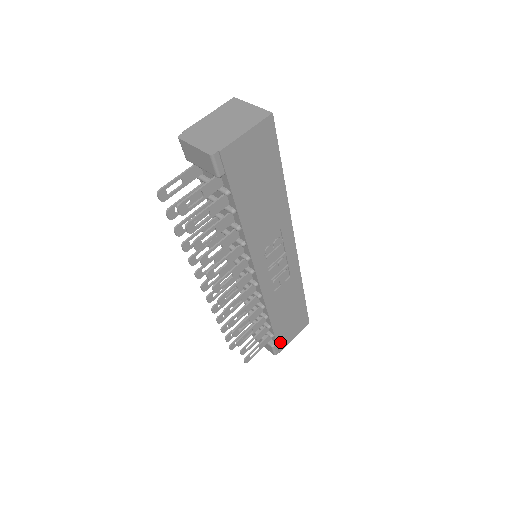
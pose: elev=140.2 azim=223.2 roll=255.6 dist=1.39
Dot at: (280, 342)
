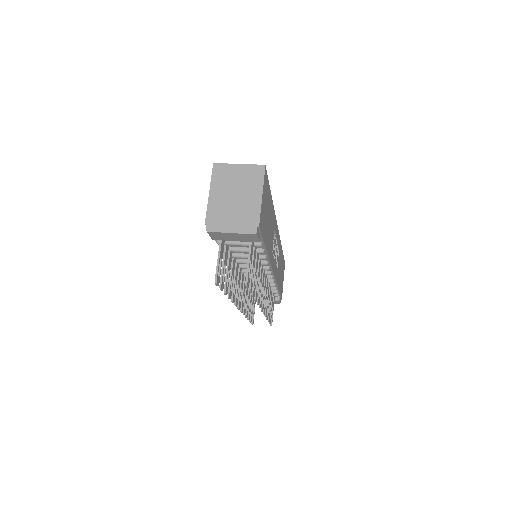
Dot at: (281, 293)
